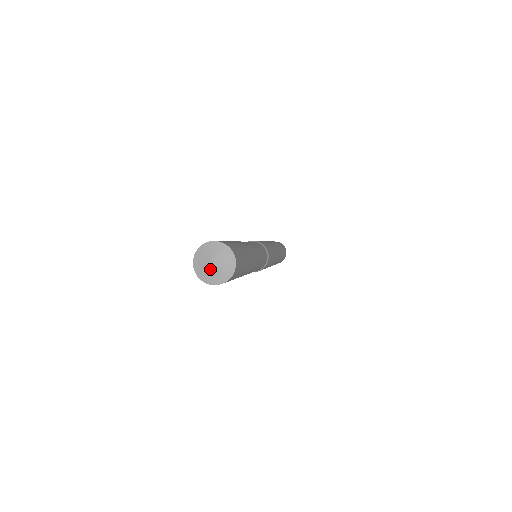
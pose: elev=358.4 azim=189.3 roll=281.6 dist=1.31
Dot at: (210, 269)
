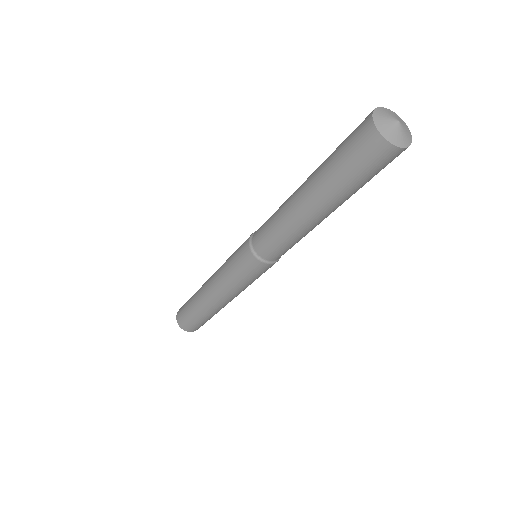
Dot at: (393, 123)
